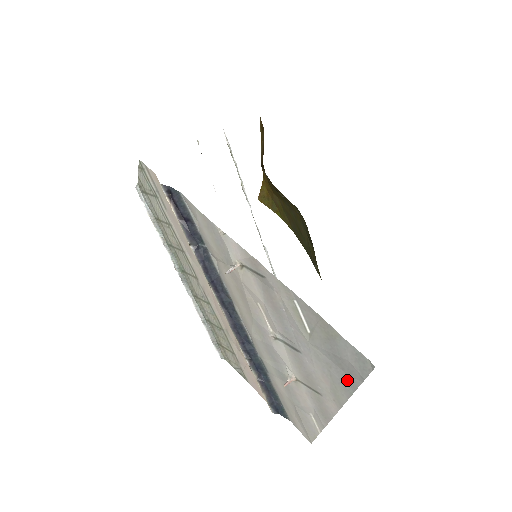
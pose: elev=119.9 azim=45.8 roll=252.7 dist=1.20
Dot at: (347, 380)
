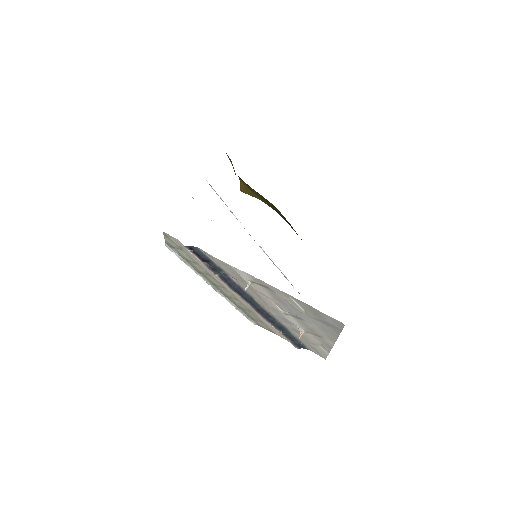
Dot at: (333, 330)
